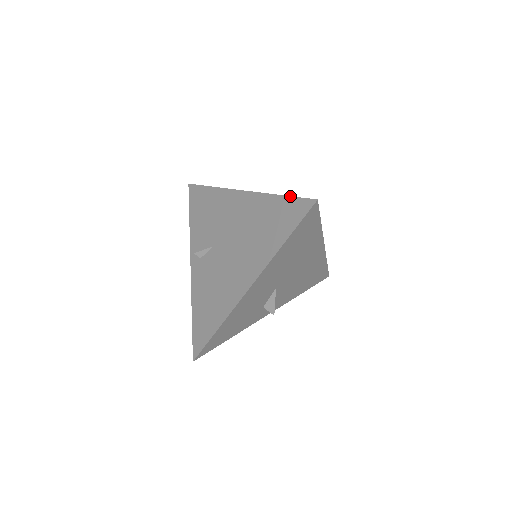
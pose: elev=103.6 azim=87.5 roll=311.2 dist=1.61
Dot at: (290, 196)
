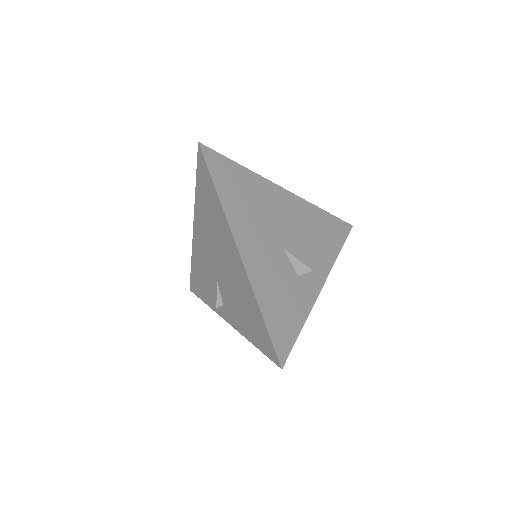
Dot at: (196, 173)
